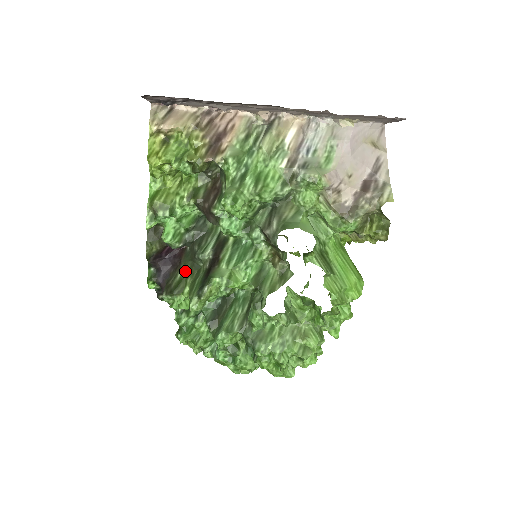
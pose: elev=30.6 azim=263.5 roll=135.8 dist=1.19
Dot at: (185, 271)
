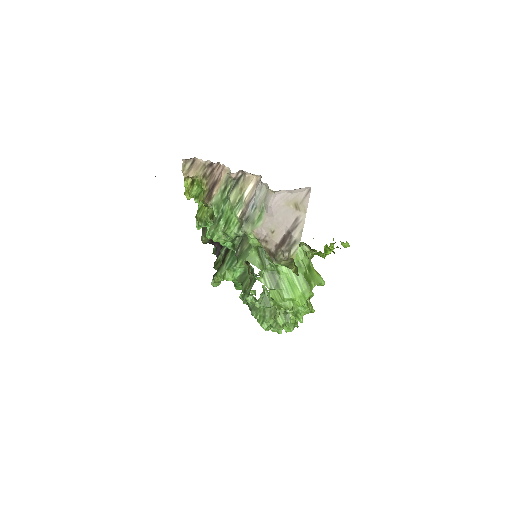
Dot at: (221, 256)
